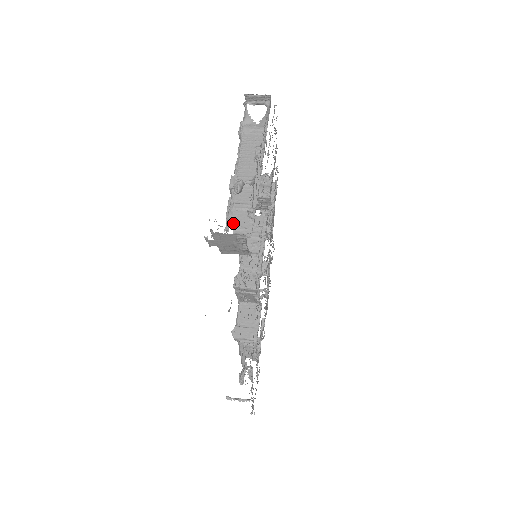
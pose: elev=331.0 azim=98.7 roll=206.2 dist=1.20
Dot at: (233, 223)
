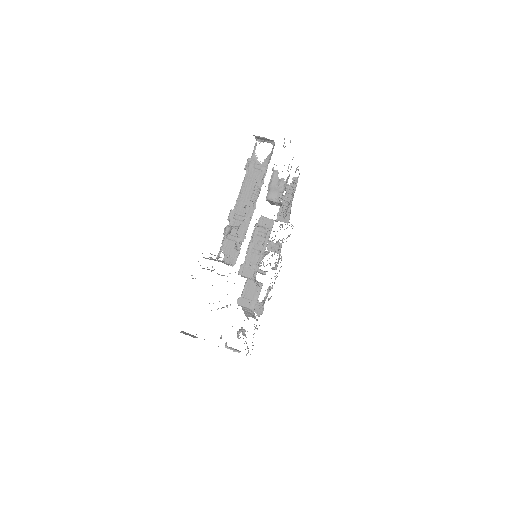
Dot at: (225, 251)
